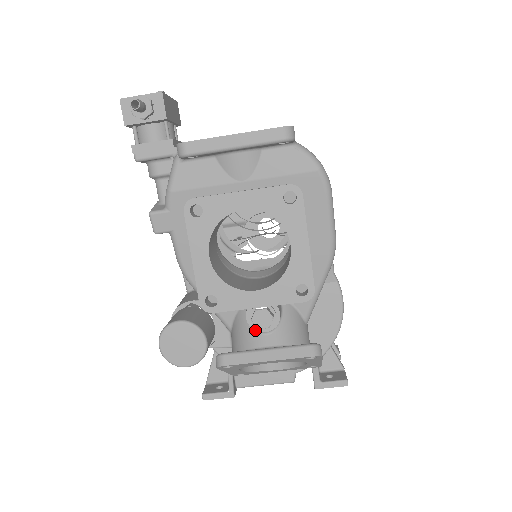
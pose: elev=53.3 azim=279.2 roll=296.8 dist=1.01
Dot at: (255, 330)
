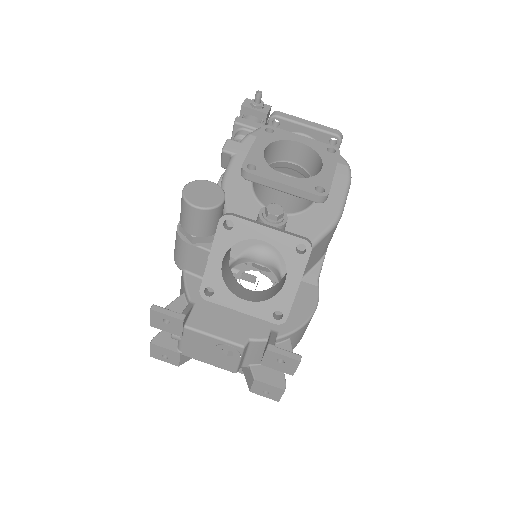
Dot at: (262, 221)
